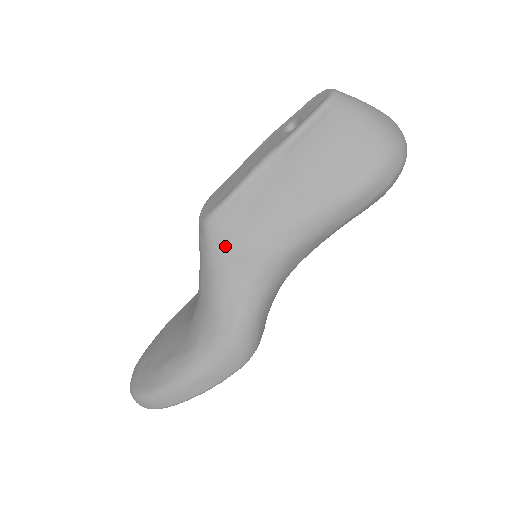
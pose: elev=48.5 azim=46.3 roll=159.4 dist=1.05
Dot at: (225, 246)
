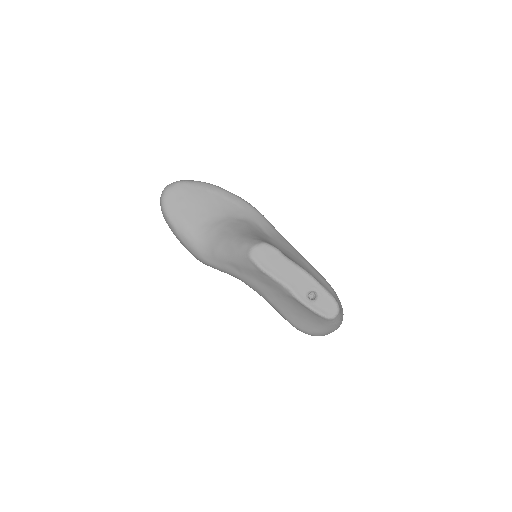
Dot at: (242, 264)
